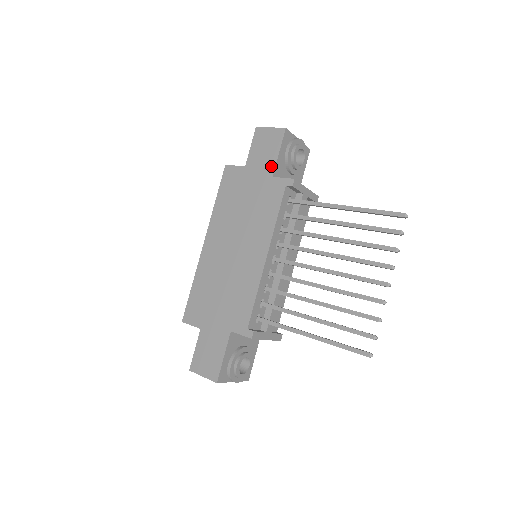
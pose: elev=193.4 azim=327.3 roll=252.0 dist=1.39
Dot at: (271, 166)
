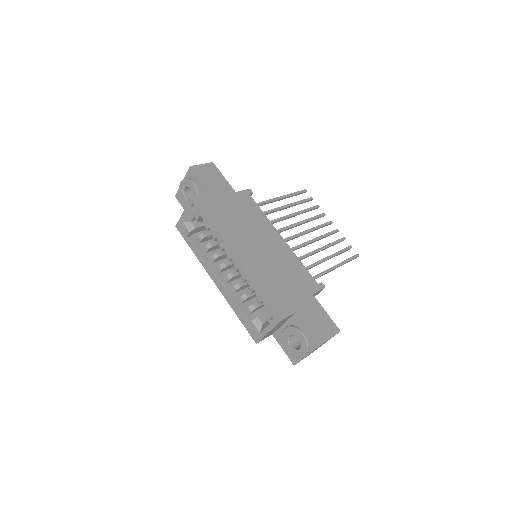
Dot at: (228, 186)
